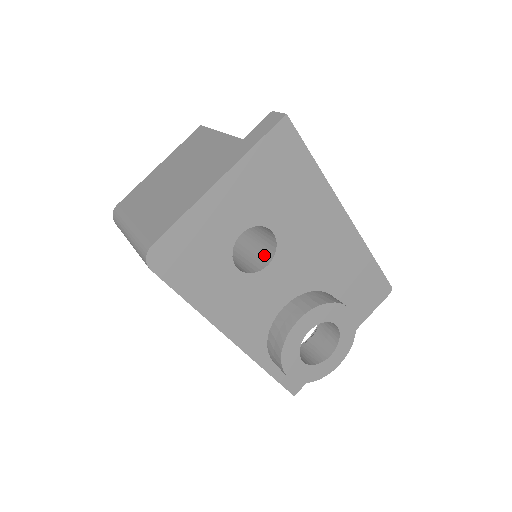
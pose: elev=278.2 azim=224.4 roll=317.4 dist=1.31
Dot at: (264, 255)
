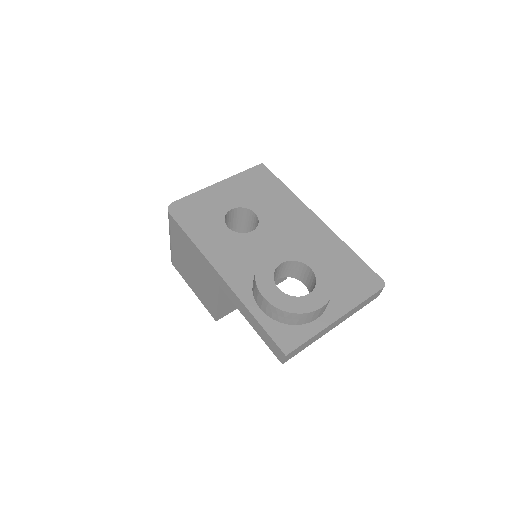
Dot at: occluded
